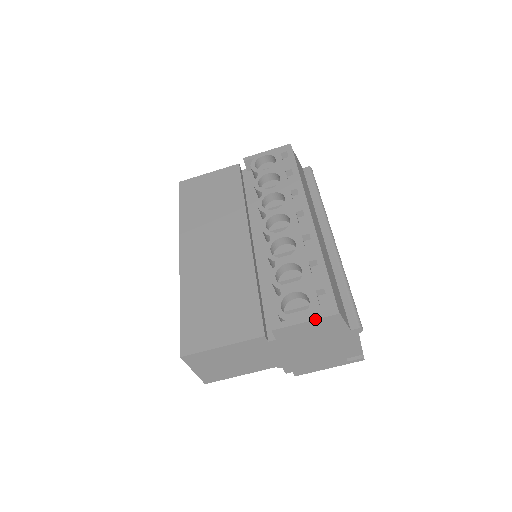
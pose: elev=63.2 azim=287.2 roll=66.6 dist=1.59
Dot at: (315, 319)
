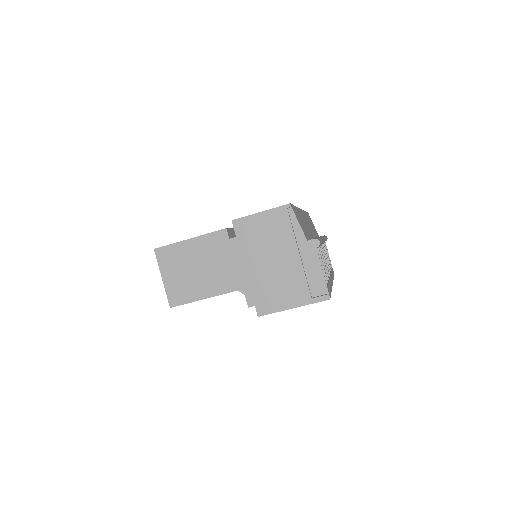
Dot at: (269, 209)
